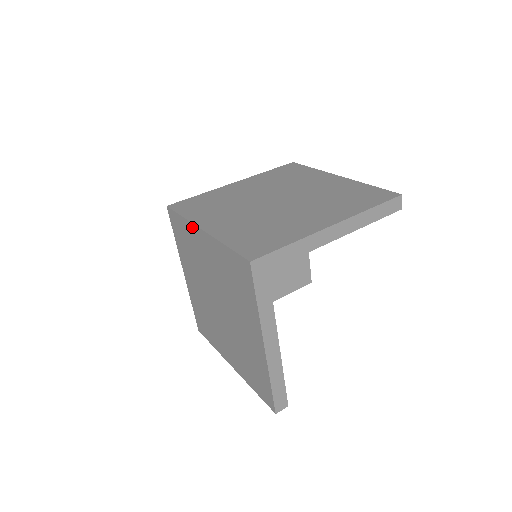
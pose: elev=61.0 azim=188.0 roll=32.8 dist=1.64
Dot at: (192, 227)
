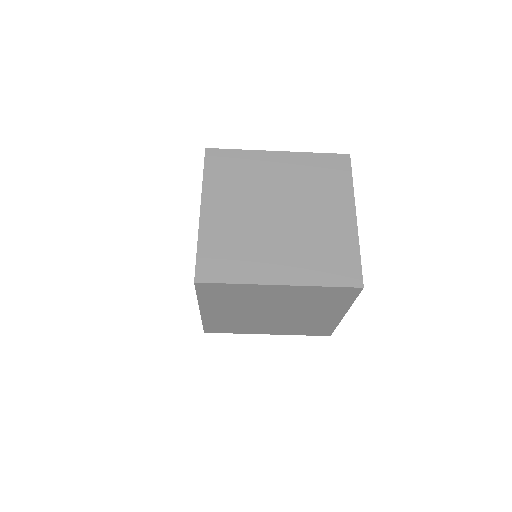
Dot at: (257, 287)
